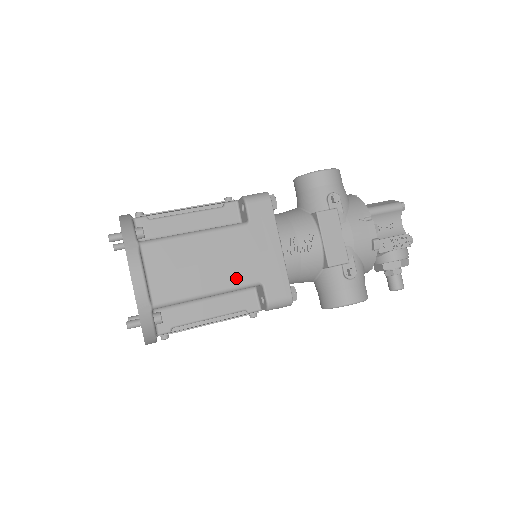
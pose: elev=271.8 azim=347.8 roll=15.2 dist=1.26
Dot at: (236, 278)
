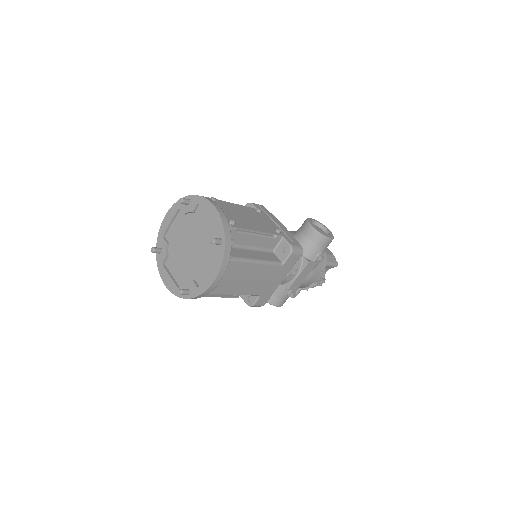
Dot at: (253, 291)
